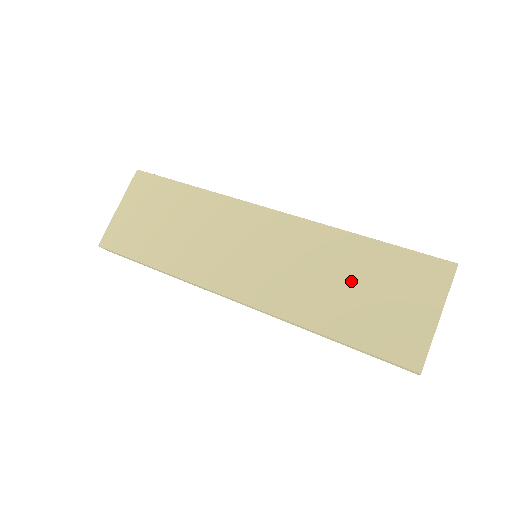
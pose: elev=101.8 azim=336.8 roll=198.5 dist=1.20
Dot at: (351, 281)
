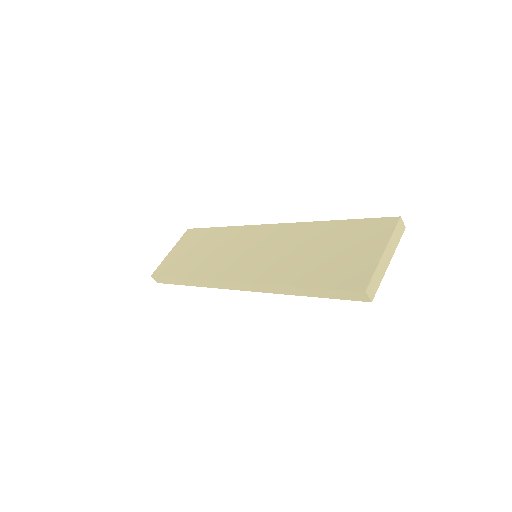
Dot at: (319, 248)
